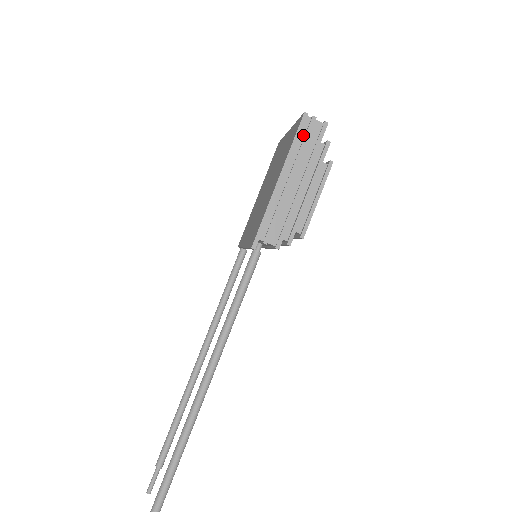
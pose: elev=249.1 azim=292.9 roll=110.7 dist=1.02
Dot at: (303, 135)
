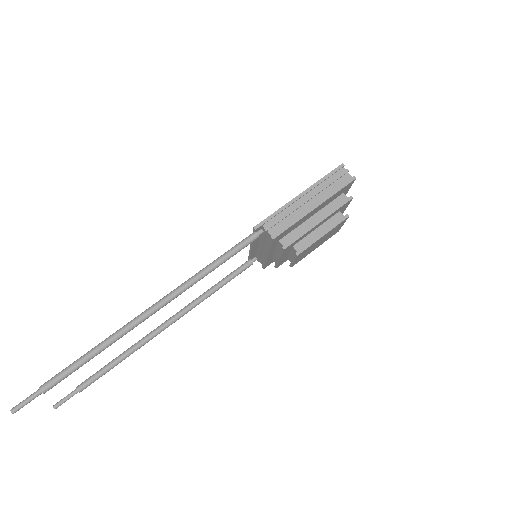
Dot at: (334, 177)
